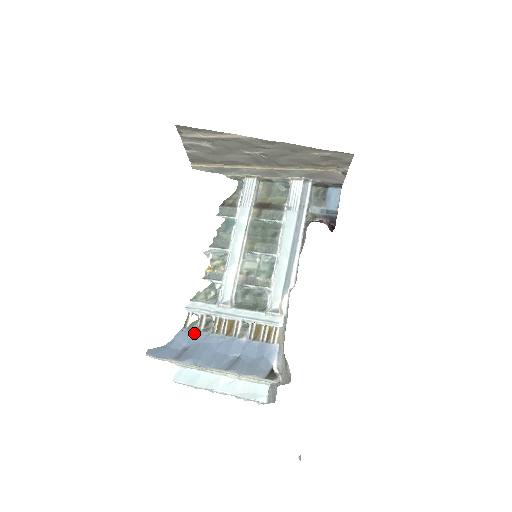
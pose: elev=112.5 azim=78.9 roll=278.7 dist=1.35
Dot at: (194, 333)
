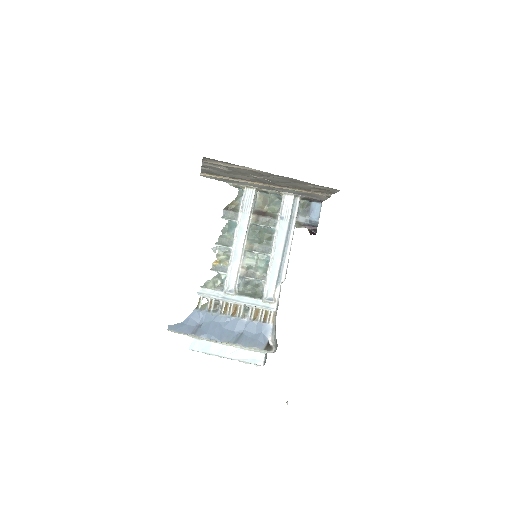
Dot at: (205, 313)
